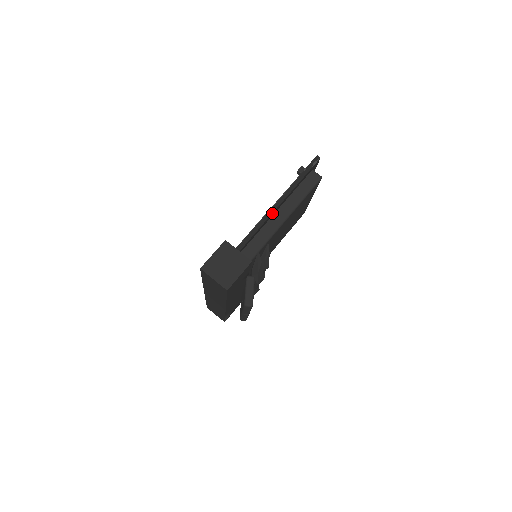
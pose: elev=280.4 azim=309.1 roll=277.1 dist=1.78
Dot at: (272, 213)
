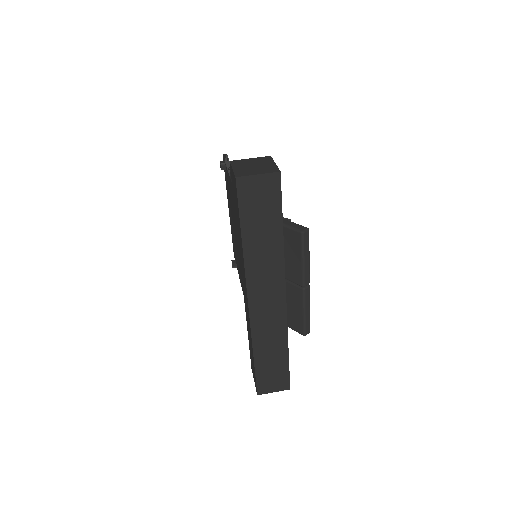
Dot at: occluded
